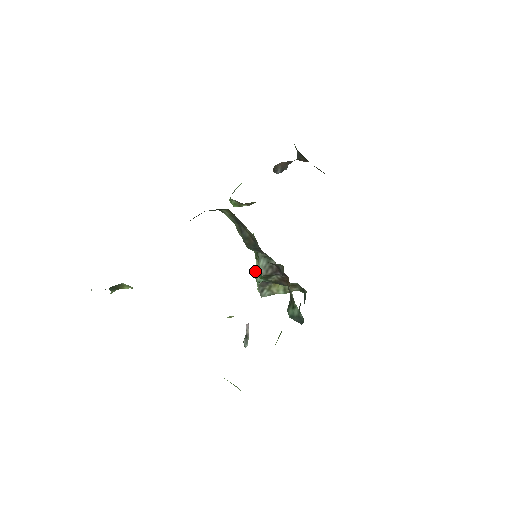
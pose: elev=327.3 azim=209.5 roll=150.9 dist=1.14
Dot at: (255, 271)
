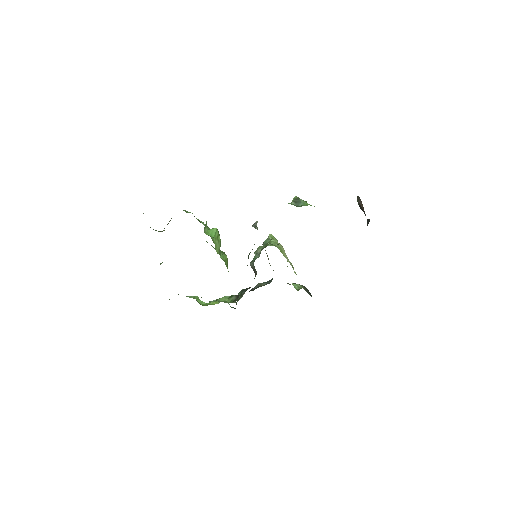
Dot at: (259, 249)
